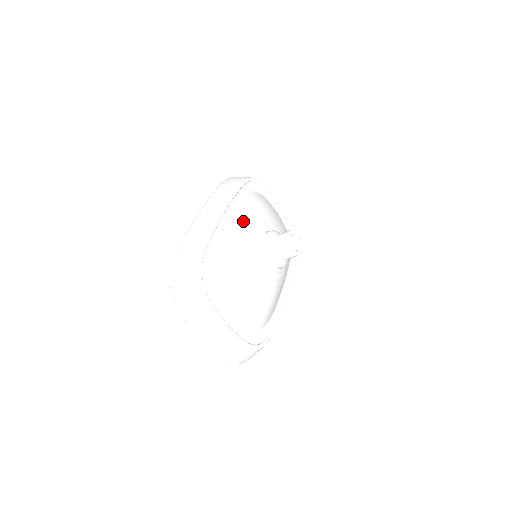
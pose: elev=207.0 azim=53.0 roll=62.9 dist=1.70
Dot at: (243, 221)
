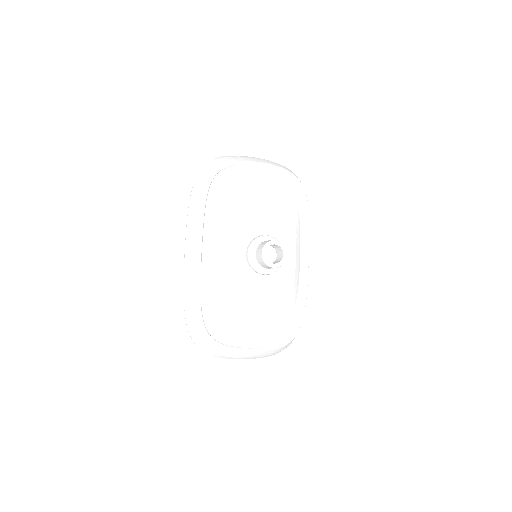
Dot at: (221, 250)
